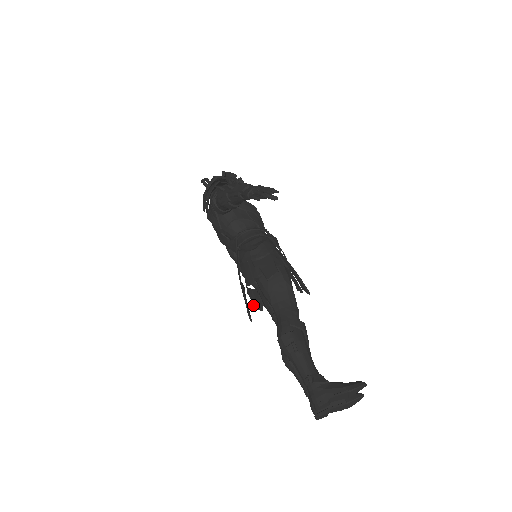
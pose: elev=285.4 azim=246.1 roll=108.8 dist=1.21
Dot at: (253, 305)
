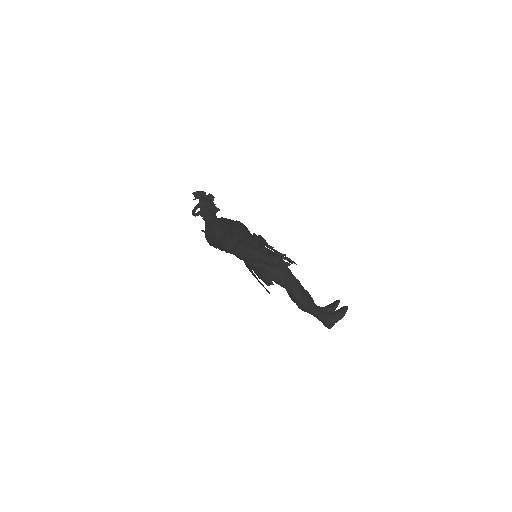
Dot at: occluded
